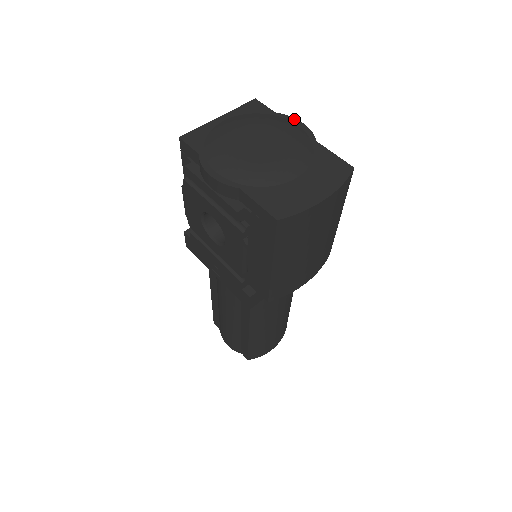
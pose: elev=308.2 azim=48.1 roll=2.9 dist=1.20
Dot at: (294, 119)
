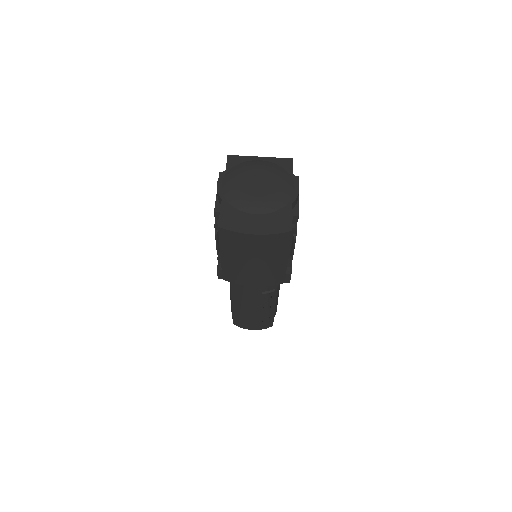
Dot at: (298, 183)
